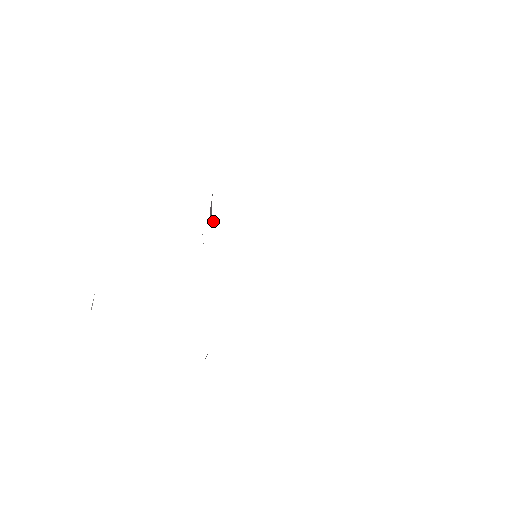
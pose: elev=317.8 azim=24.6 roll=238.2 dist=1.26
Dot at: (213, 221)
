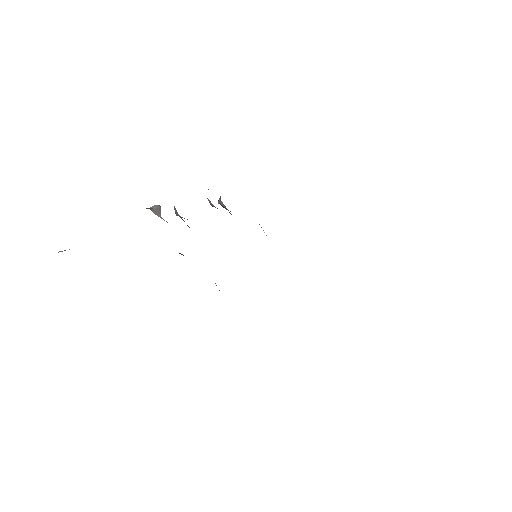
Dot at: (220, 202)
